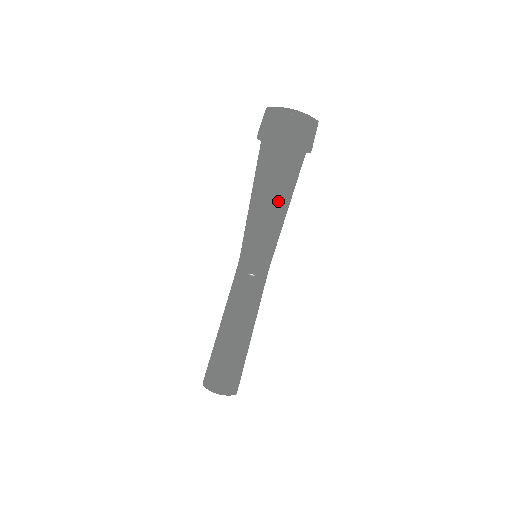
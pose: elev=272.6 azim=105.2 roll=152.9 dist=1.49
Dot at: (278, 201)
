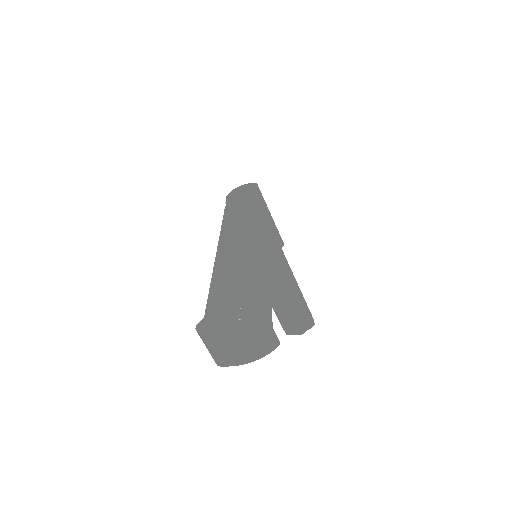
Dot at: occluded
